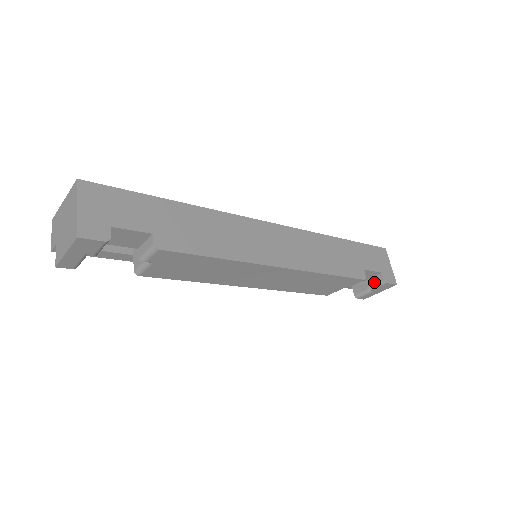
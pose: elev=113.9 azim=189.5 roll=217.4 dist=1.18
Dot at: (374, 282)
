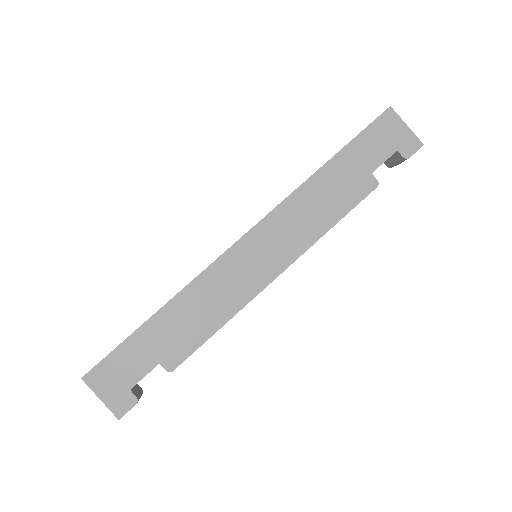
Dot at: (395, 160)
